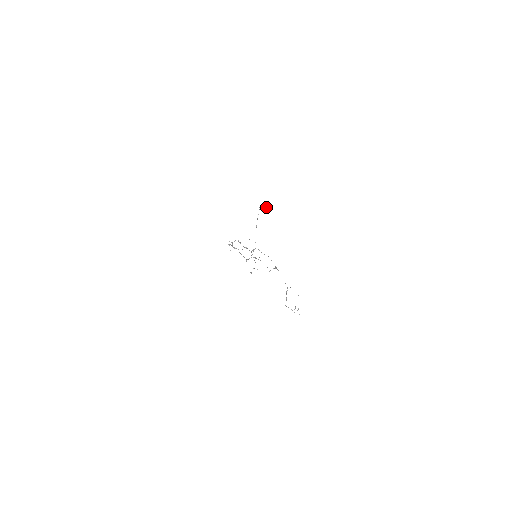
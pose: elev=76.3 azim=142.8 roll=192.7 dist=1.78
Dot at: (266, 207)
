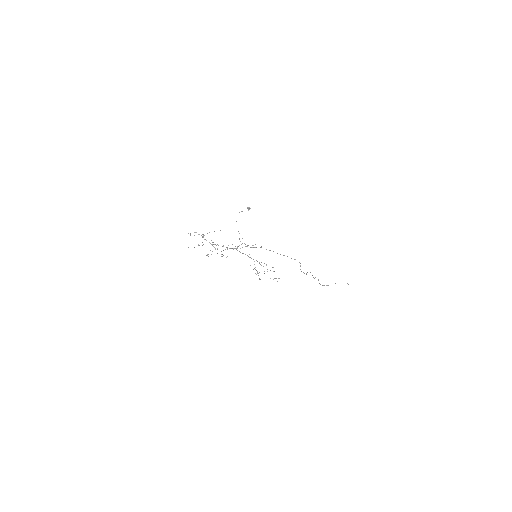
Dot at: (248, 209)
